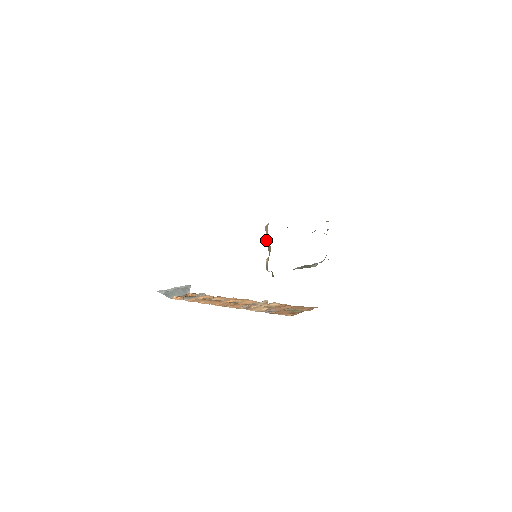
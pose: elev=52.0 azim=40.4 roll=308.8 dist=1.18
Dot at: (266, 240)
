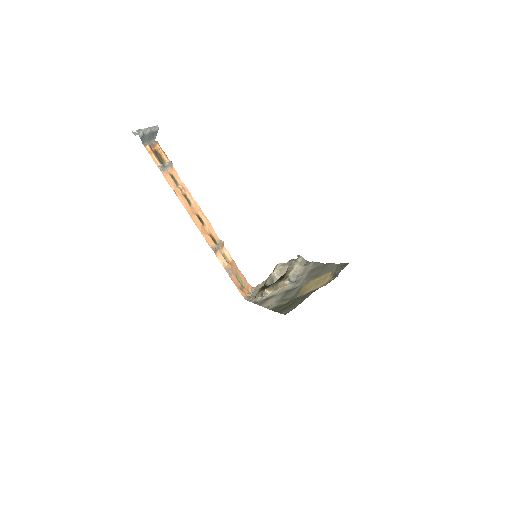
Dot at: (278, 285)
